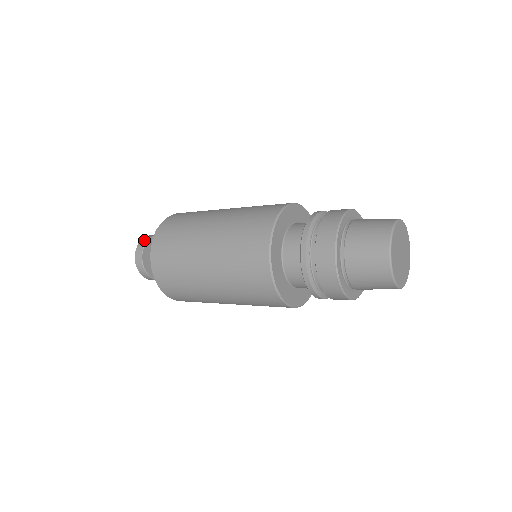
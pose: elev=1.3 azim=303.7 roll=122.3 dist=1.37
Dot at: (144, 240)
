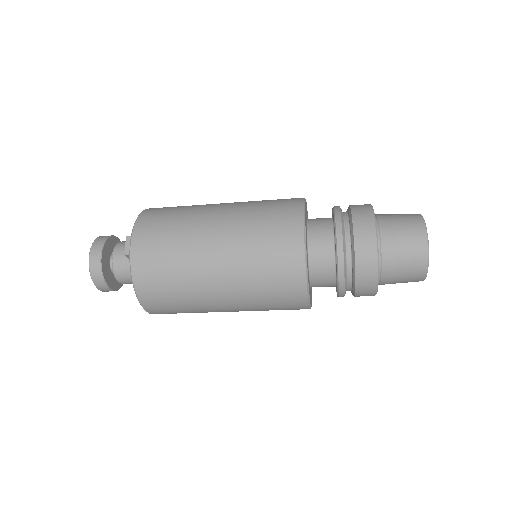
Dot at: (97, 248)
